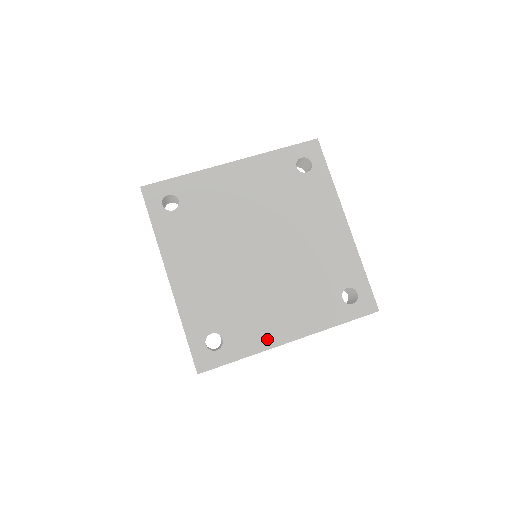
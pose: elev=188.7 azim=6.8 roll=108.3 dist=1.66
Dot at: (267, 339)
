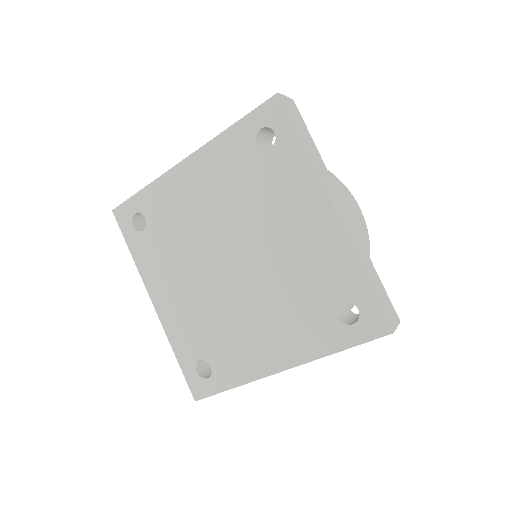
Dot at: (254, 368)
